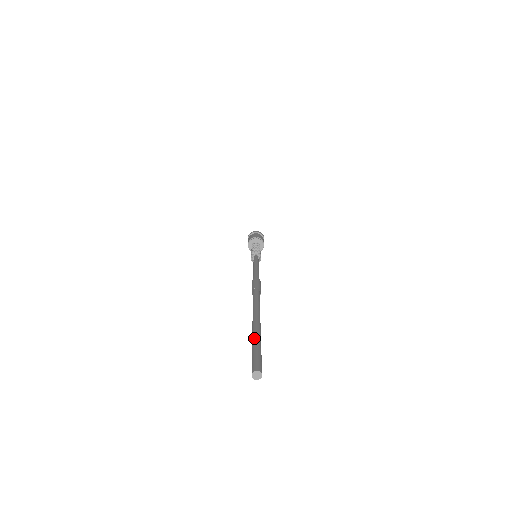
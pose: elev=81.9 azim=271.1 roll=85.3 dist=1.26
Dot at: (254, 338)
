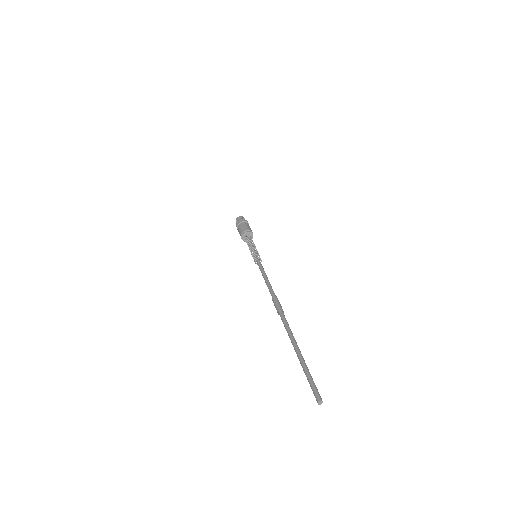
Dot at: (305, 371)
